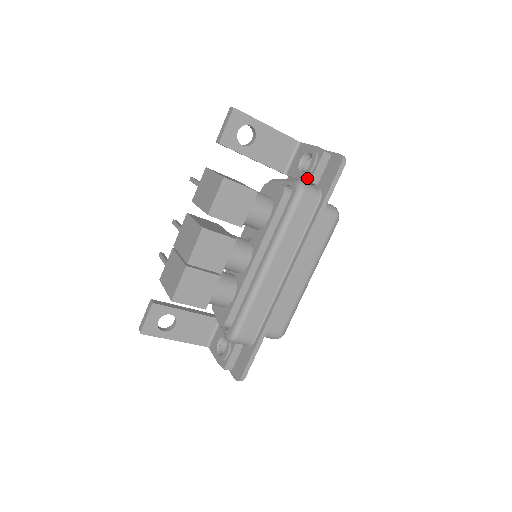
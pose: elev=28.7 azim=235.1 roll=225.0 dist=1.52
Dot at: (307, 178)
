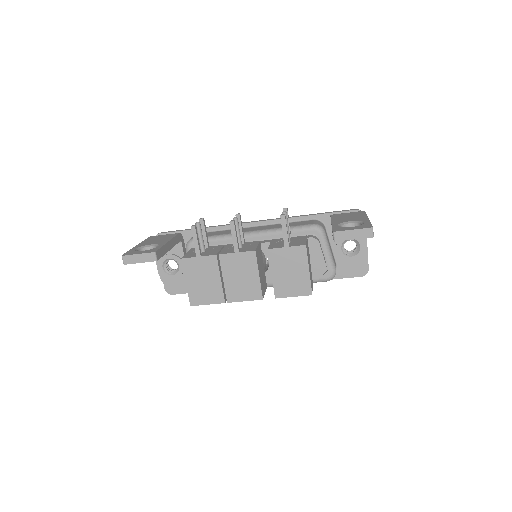
Dot at: (339, 259)
